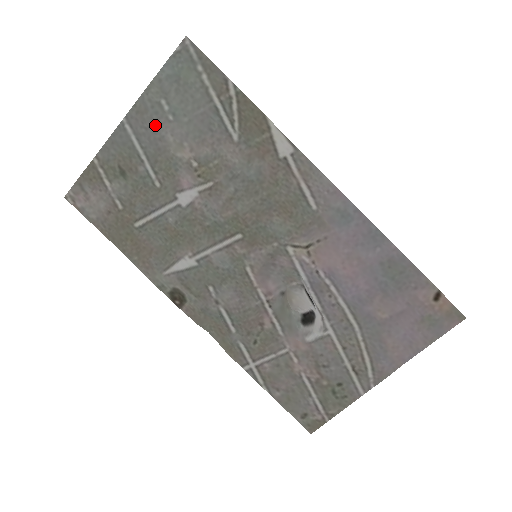
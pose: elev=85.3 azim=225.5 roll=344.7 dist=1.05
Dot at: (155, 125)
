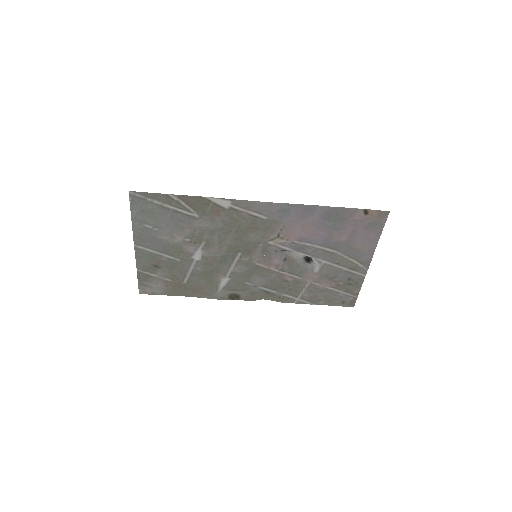
Dot at: (152, 237)
